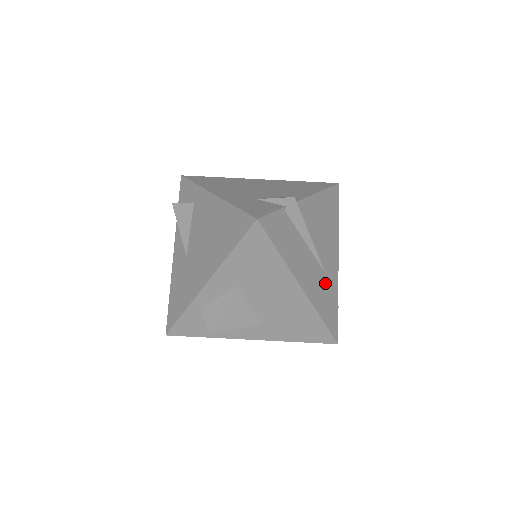
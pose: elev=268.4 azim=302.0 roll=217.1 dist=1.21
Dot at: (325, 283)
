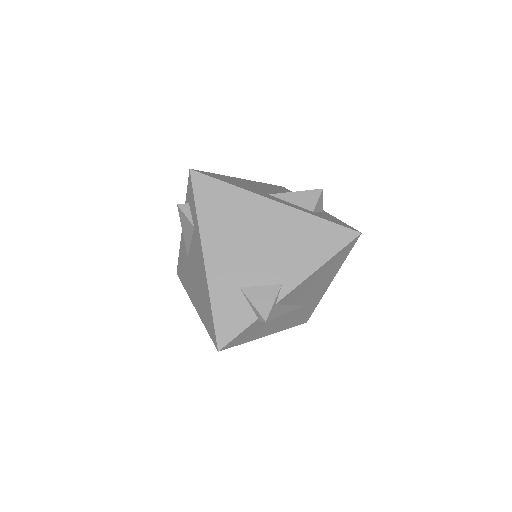
Dot at: (302, 310)
